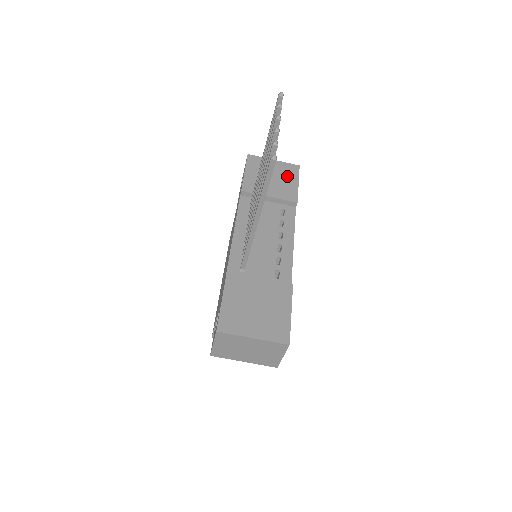
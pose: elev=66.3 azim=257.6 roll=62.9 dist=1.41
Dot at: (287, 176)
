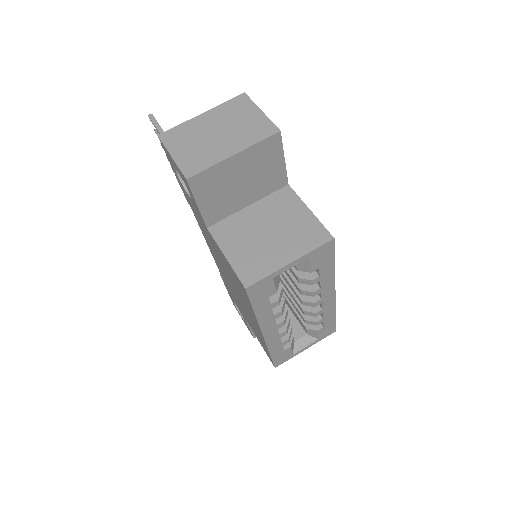
Dot at: occluded
